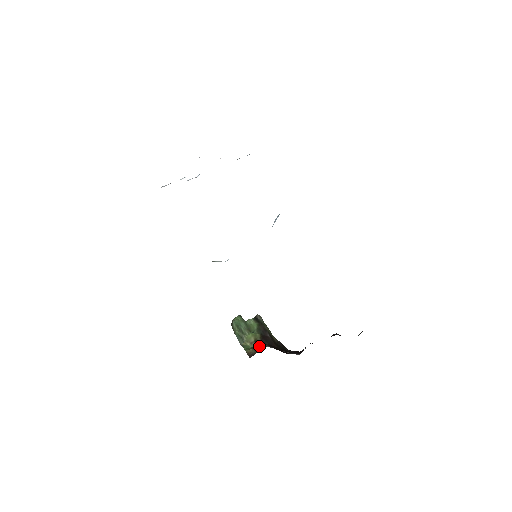
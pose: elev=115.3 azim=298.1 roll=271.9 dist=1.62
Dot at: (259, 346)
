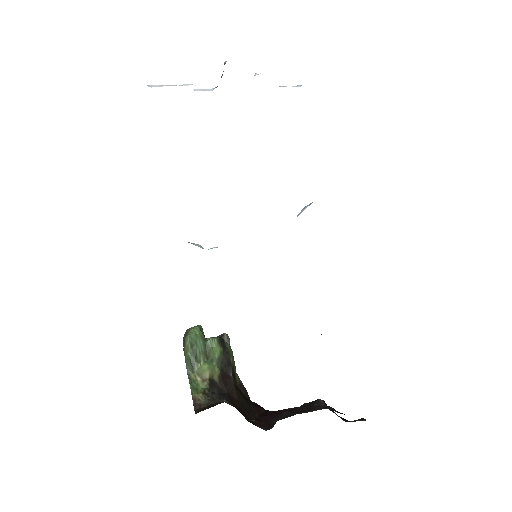
Dot at: (213, 393)
